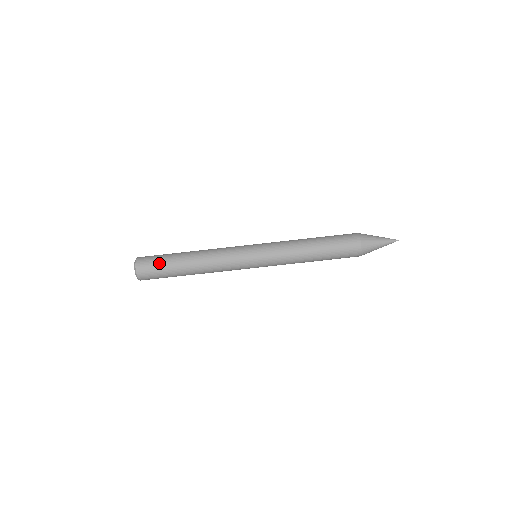
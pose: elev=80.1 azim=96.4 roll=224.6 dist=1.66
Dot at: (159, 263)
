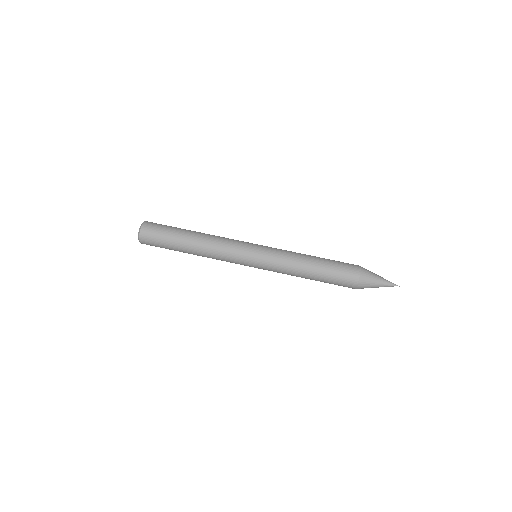
Dot at: (163, 235)
